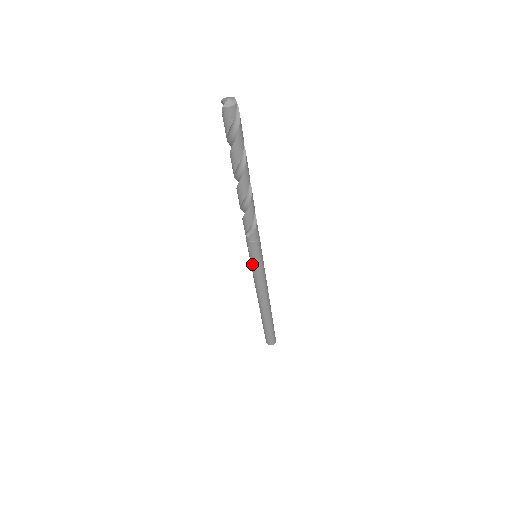
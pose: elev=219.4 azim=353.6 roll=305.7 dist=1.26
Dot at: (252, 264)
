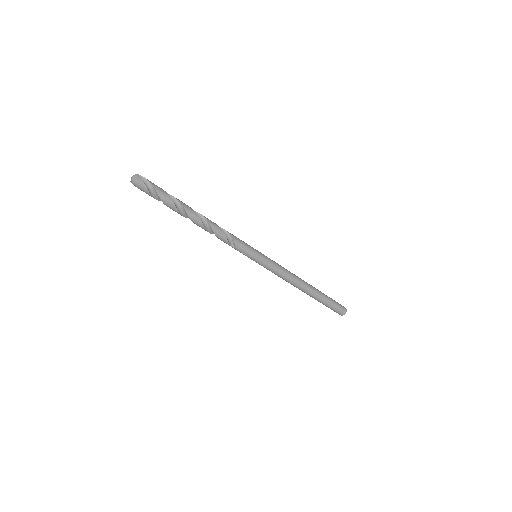
Dot at: (259, 263)
